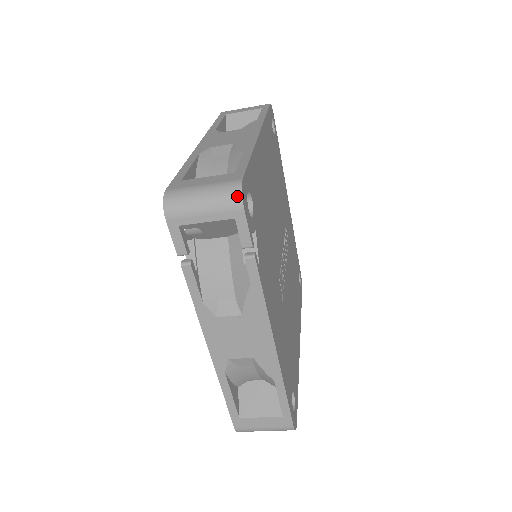
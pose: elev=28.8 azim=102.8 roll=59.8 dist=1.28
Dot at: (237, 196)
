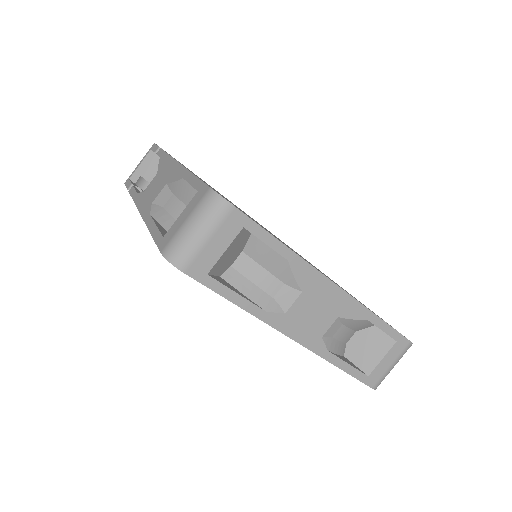
Dot at: occluded
